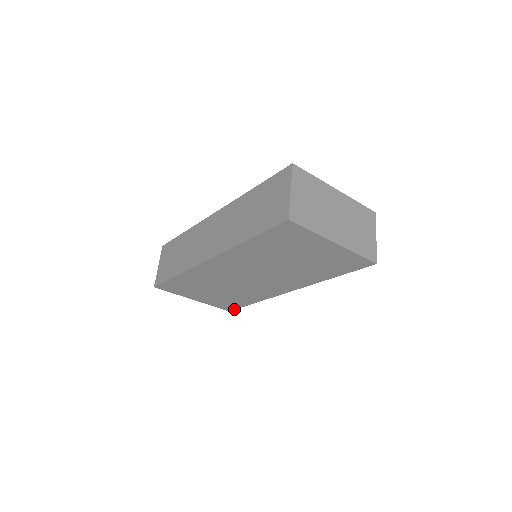
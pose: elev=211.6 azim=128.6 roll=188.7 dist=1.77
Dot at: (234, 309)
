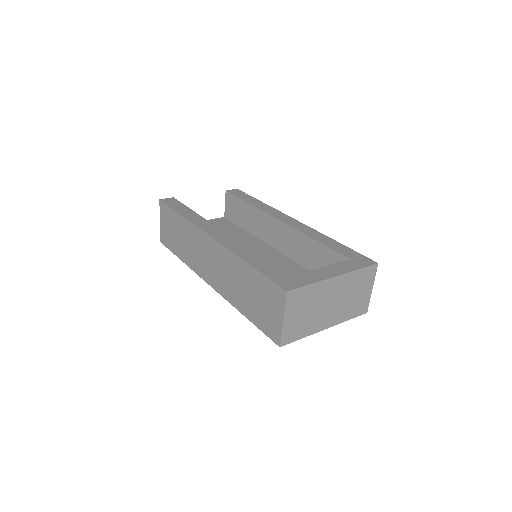
Dot at: occluded
